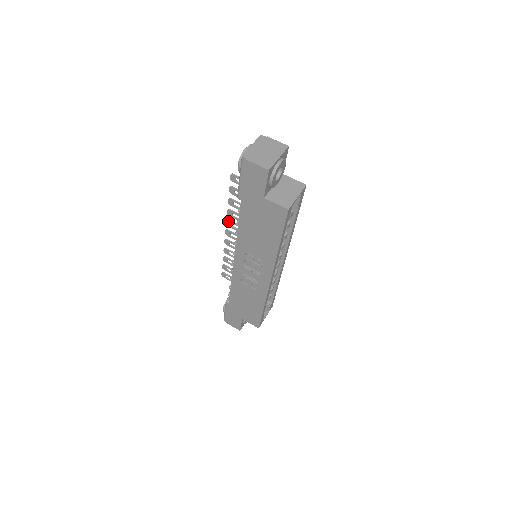
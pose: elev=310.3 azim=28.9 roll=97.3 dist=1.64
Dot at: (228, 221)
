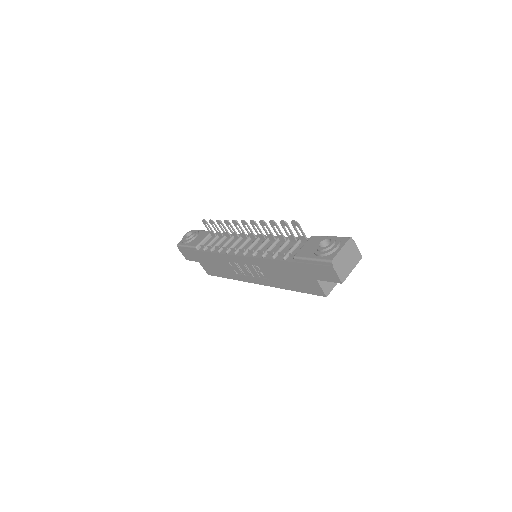
Dot at: (254, 222)
